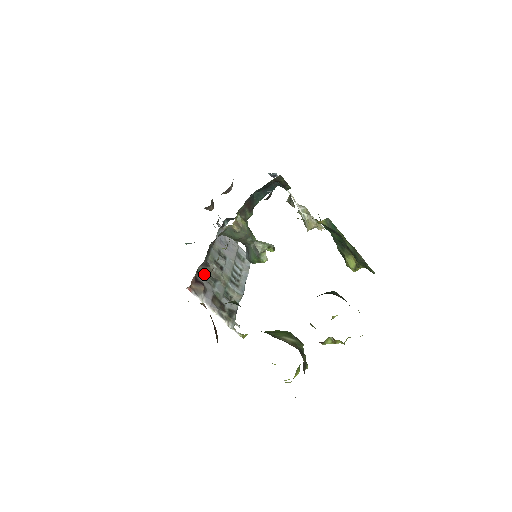
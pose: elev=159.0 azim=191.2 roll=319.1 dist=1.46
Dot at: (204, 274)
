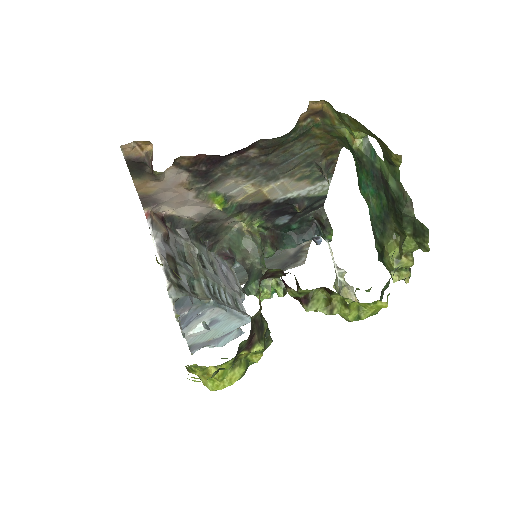
Dot at: (177, 241)
